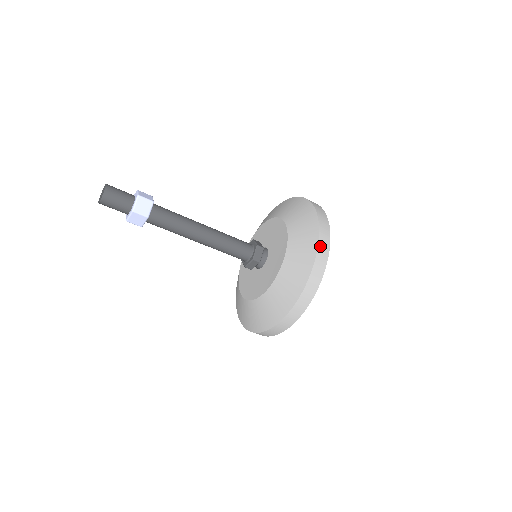
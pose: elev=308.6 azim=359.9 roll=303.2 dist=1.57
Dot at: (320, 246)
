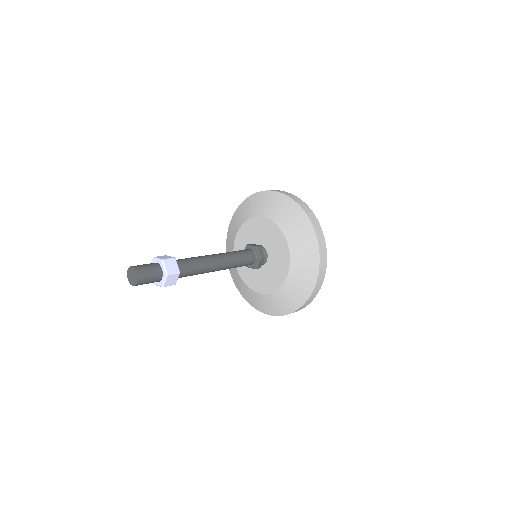
Dot at: (310, 218)
